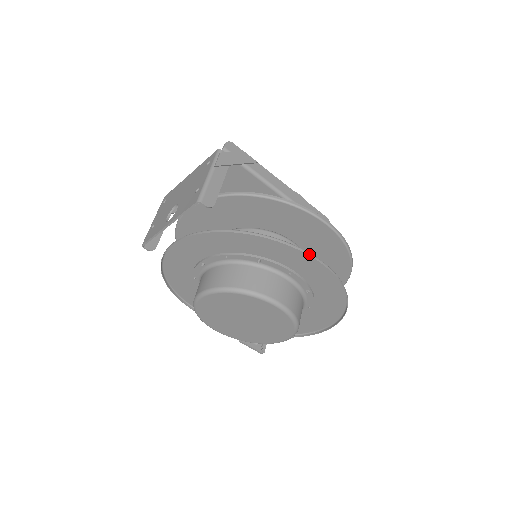
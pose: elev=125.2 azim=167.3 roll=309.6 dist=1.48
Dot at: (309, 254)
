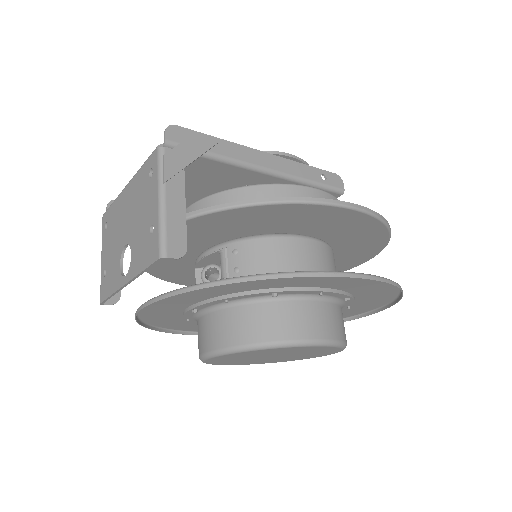
Dot at: (349, 275)
